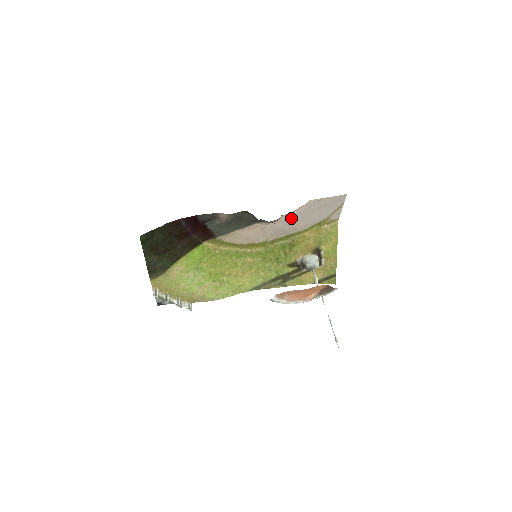
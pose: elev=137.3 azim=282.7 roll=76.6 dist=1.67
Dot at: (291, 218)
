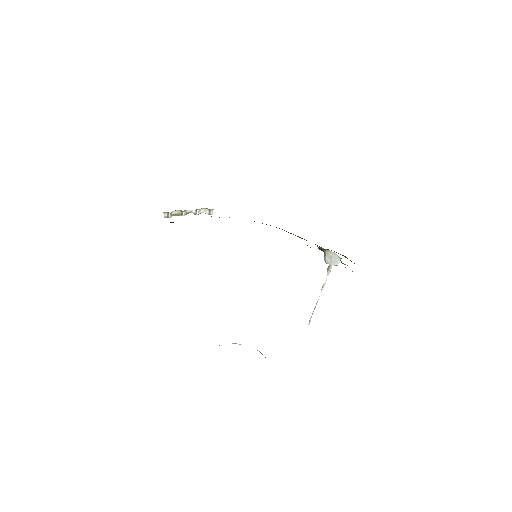
Dot at: occluded
